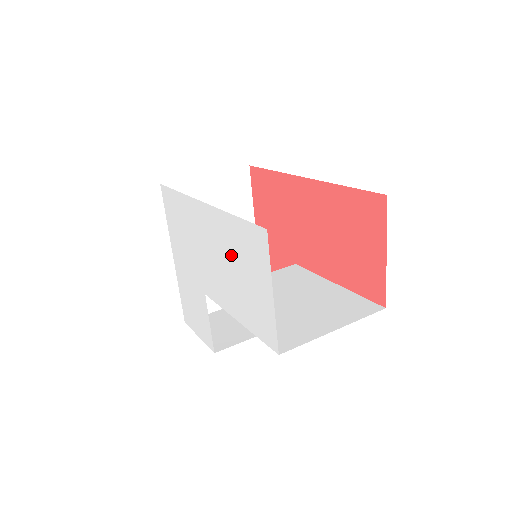
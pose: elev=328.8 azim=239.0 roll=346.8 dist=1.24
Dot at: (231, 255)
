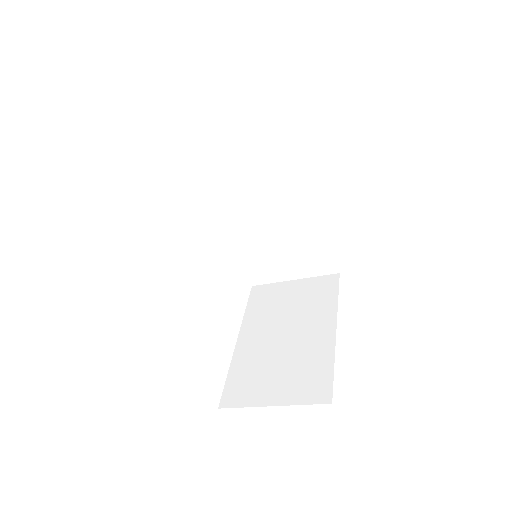
Dot at: occluded
